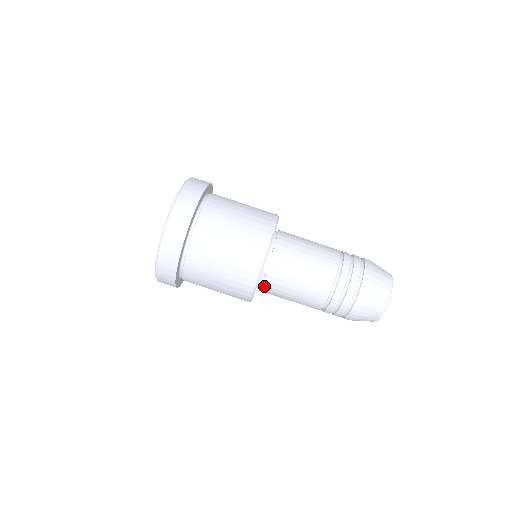
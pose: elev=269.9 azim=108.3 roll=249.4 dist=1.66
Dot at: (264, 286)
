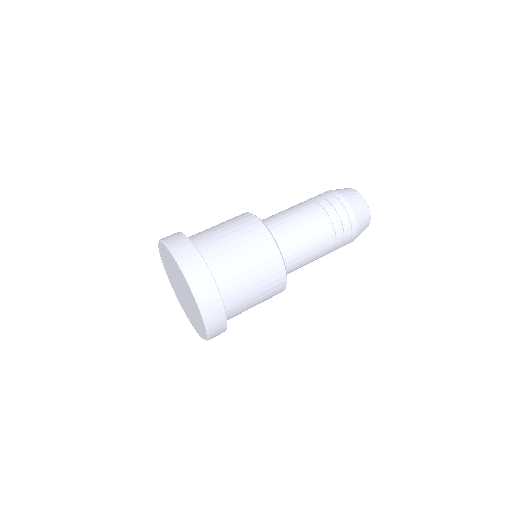
Dot at: (281, 248)
